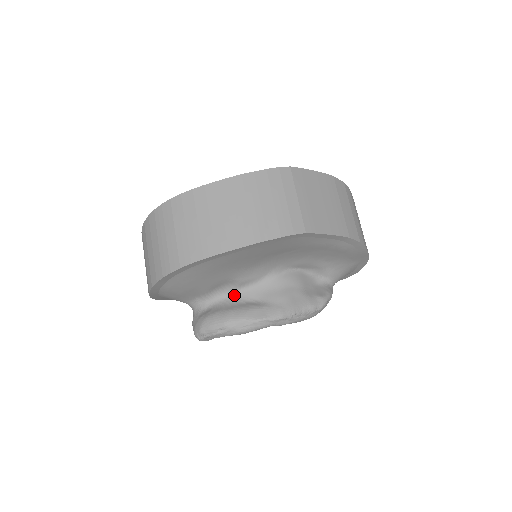
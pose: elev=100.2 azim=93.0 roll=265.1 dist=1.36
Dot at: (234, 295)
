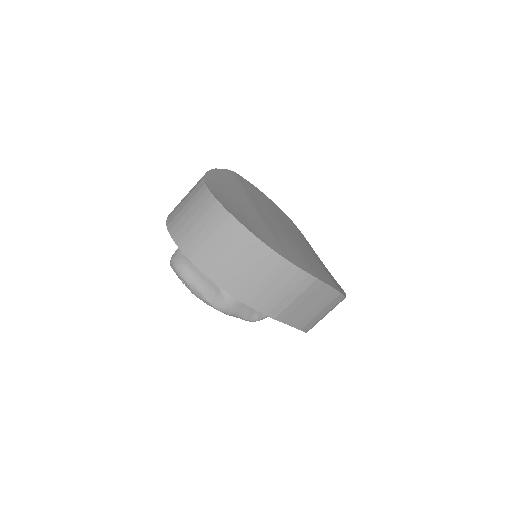
Dot at: occluded
